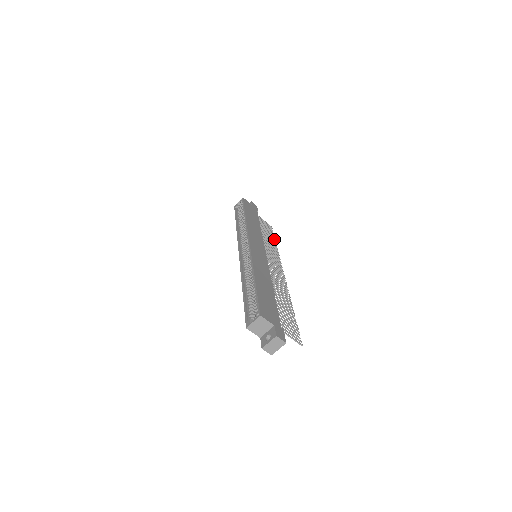
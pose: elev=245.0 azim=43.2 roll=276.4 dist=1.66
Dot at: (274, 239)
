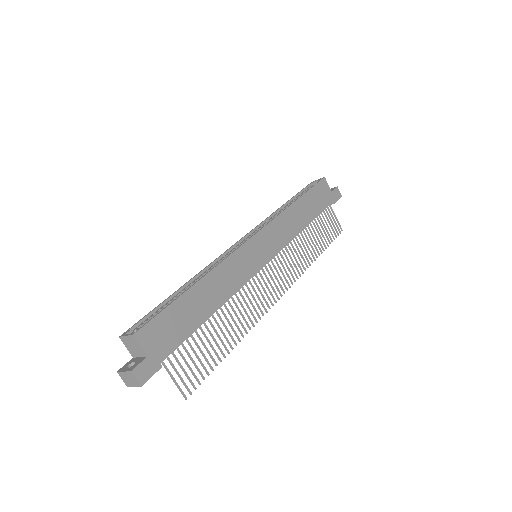
Dot at: (325, 246)
